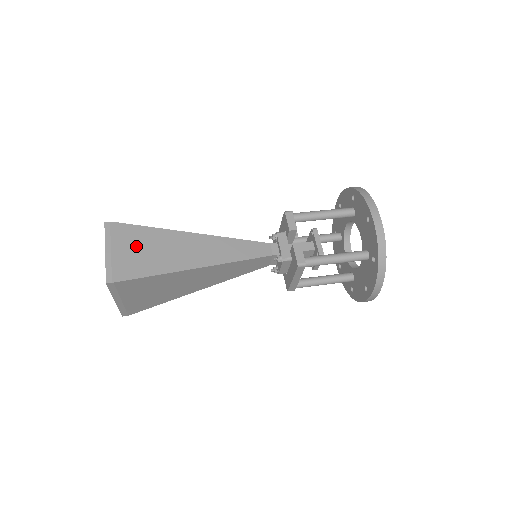
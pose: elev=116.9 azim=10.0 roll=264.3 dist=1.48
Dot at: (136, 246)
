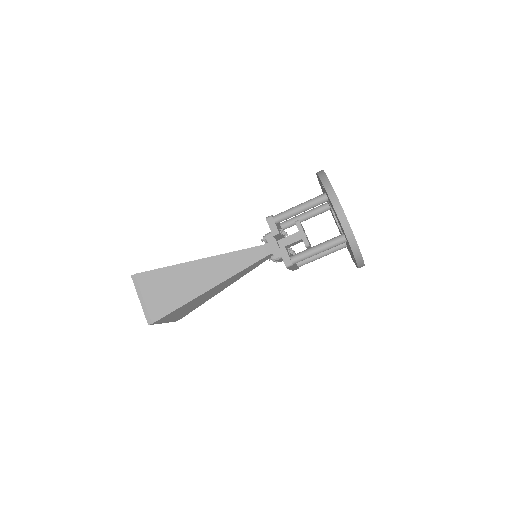
Dot at: (159, 288)
